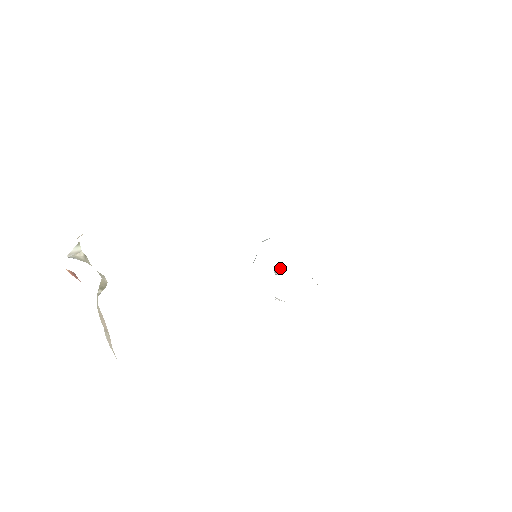
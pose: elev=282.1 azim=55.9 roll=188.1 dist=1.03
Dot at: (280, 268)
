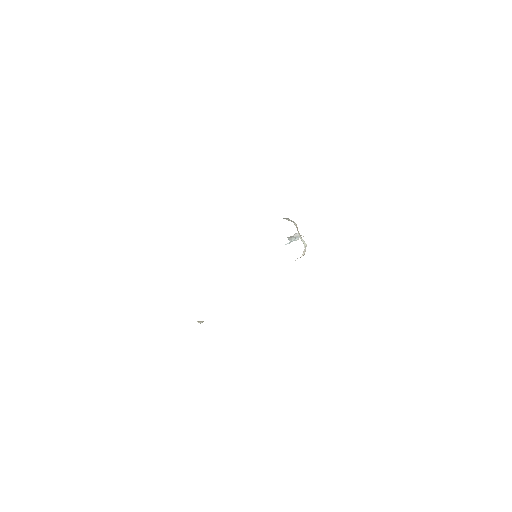
Dot at: (293, 236)
